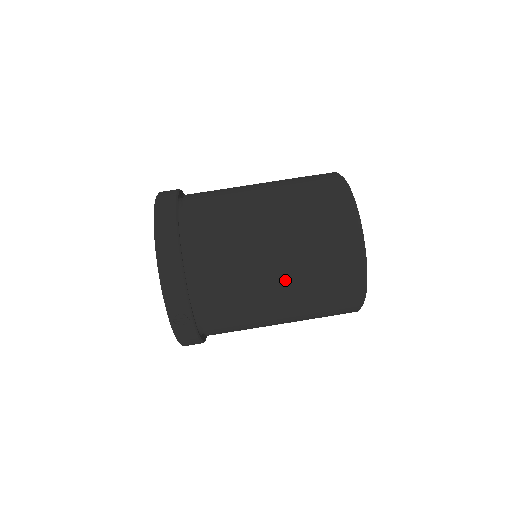
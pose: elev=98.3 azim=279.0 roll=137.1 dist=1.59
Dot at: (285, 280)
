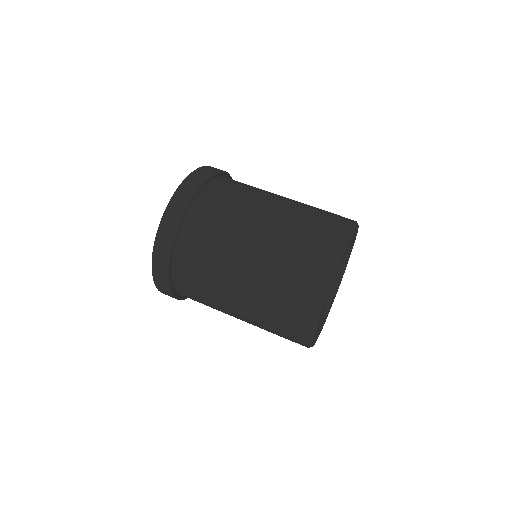
Dot at: (245, 312)
